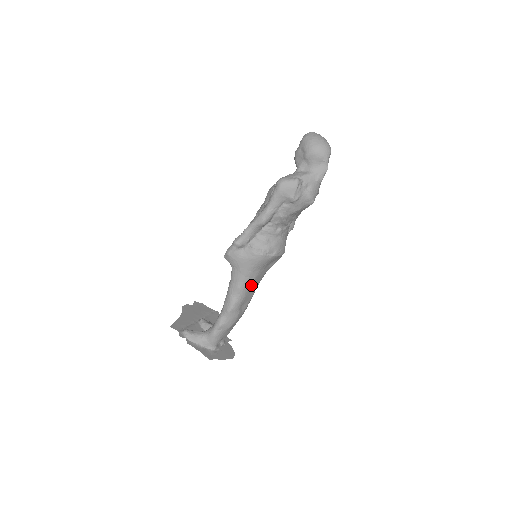
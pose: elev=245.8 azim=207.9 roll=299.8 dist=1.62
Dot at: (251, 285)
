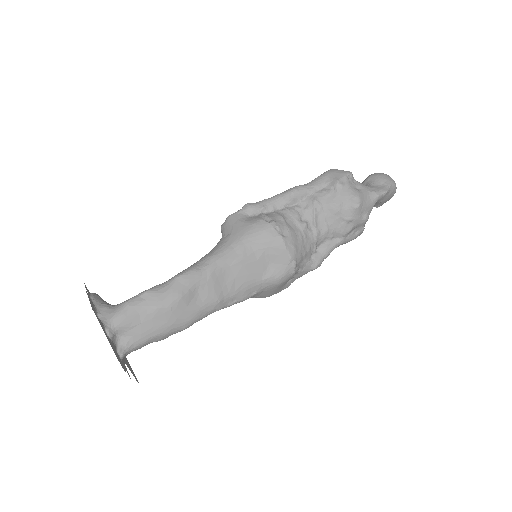
Dot at: (229, 269)
